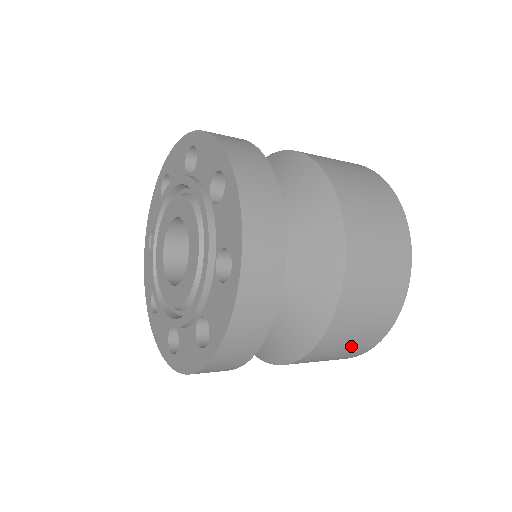
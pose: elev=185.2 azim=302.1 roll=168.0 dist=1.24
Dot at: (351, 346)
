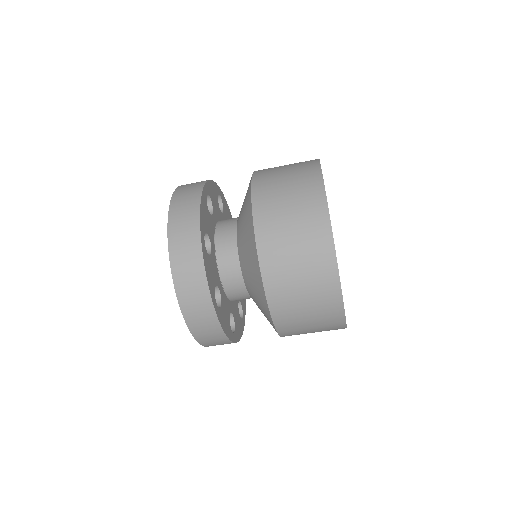
Dot at: (308, 292)
